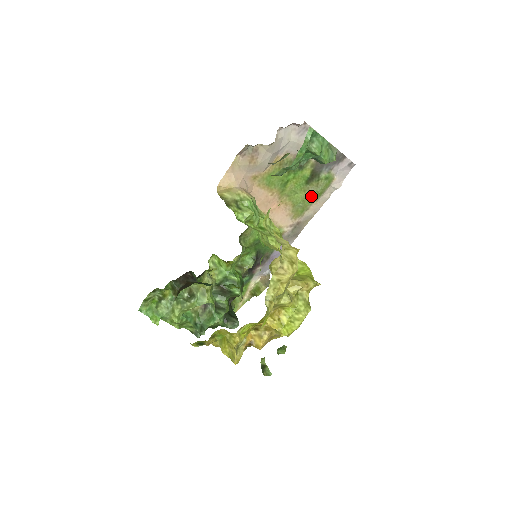
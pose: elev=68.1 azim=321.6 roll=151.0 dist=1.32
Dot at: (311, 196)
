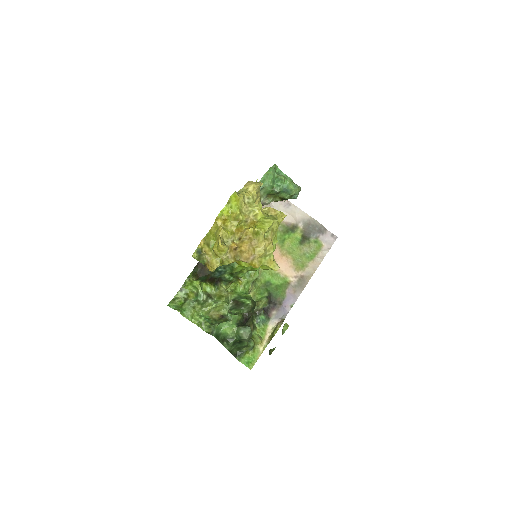
Dot at: (307, 255)
